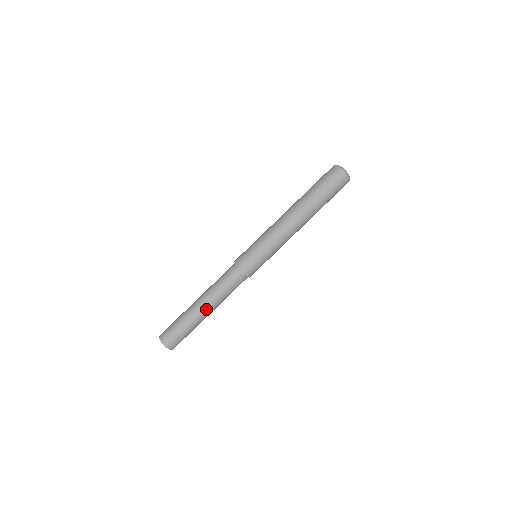
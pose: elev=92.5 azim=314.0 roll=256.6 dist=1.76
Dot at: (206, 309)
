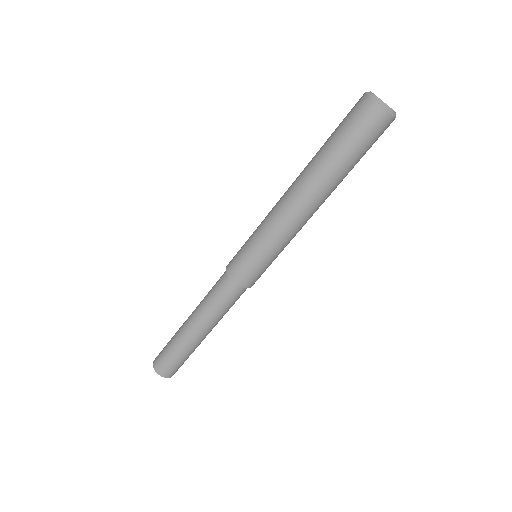
Dot at: (196, 331)
